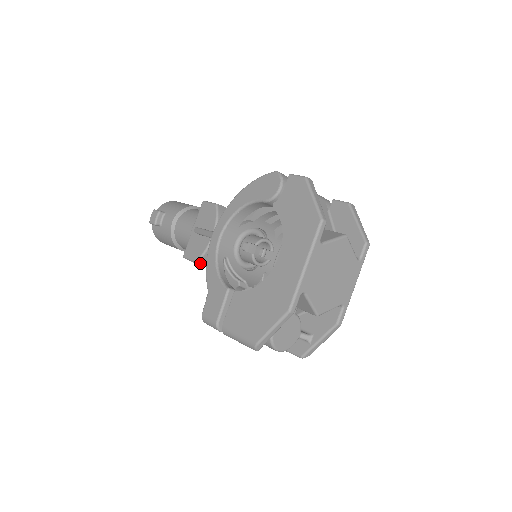
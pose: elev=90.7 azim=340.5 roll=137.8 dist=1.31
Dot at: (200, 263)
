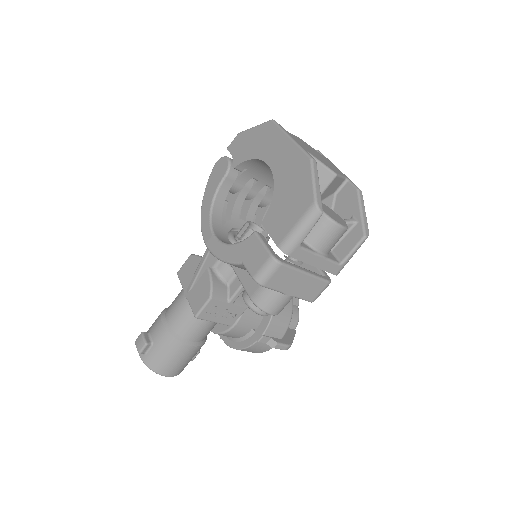
Dot at: (215, 297)
